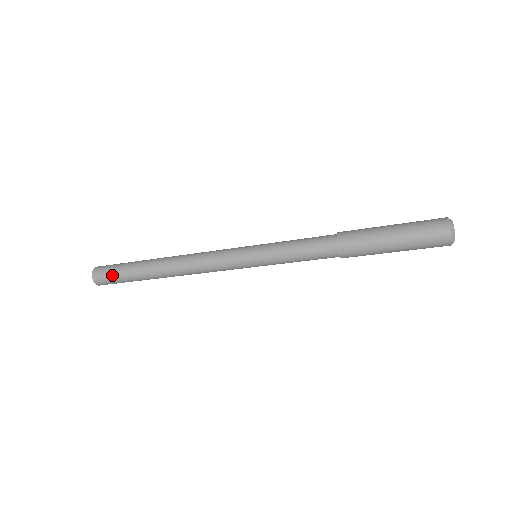
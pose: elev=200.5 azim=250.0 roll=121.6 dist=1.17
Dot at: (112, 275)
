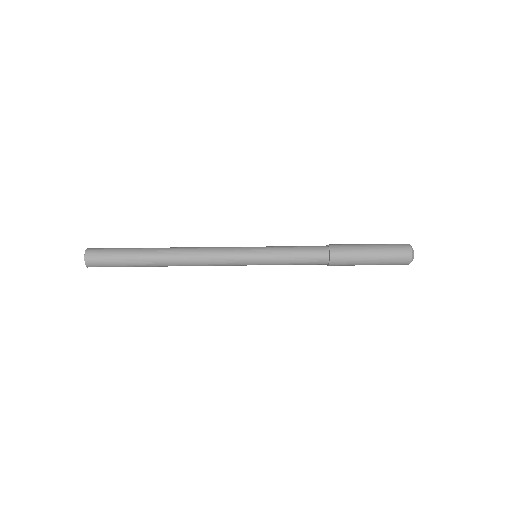
Dot at: (110, 266)
